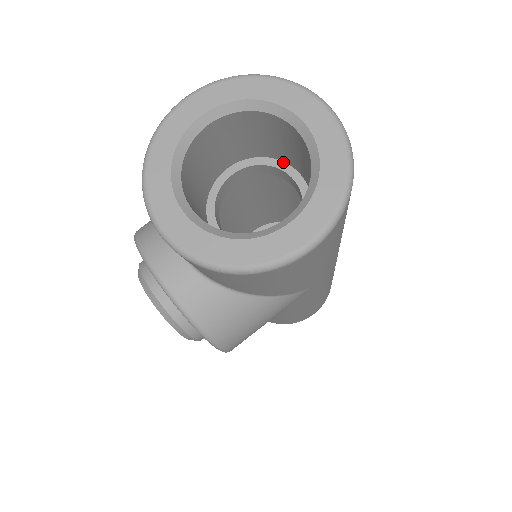
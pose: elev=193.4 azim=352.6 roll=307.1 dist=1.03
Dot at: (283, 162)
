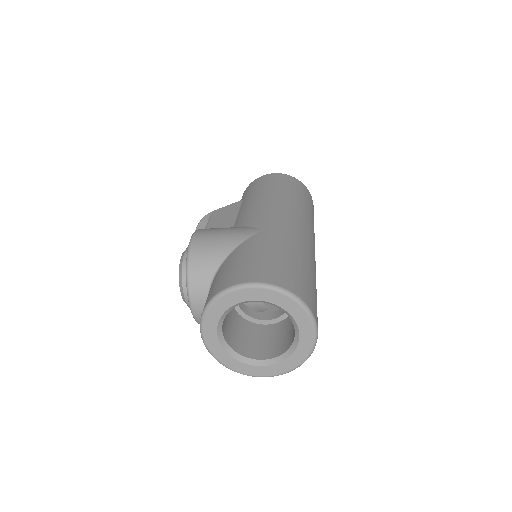
Dot at: occluded
